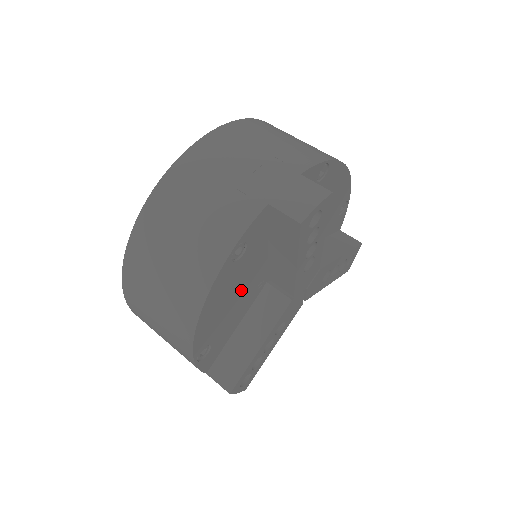
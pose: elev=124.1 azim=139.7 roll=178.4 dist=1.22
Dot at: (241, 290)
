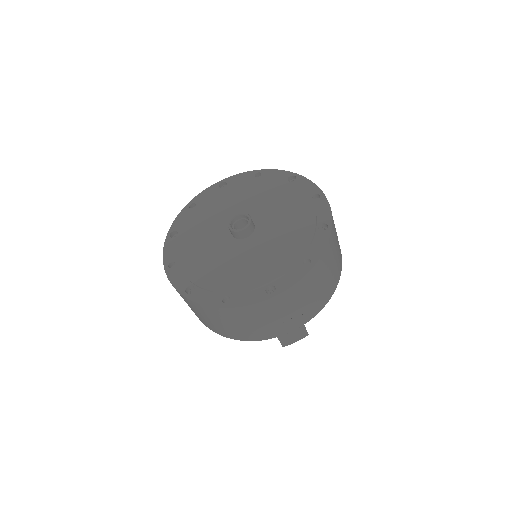
Dot at: occluded
